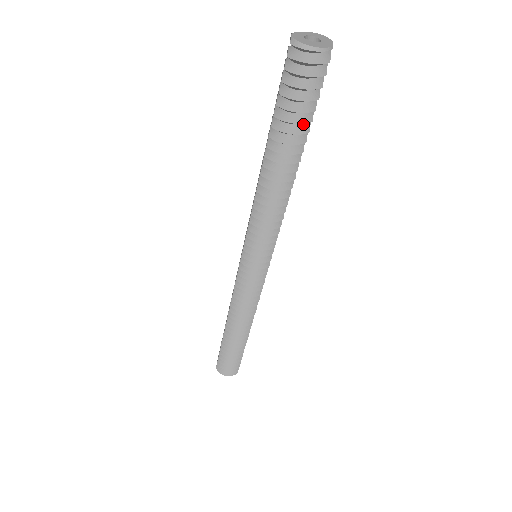
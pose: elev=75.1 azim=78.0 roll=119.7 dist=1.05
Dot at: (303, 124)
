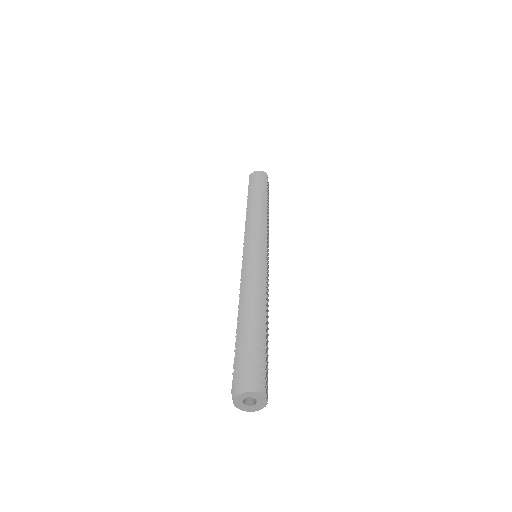
Dot at: occluded
